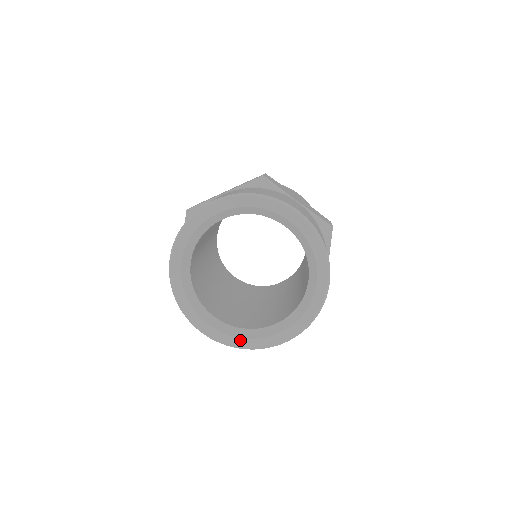
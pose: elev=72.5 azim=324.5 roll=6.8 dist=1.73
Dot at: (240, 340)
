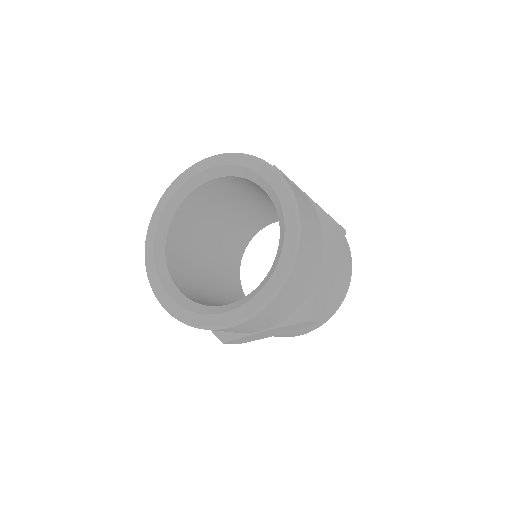
Dot at: (260, 294)
